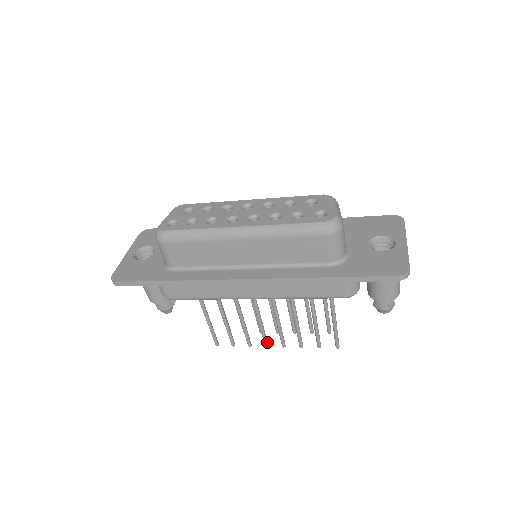
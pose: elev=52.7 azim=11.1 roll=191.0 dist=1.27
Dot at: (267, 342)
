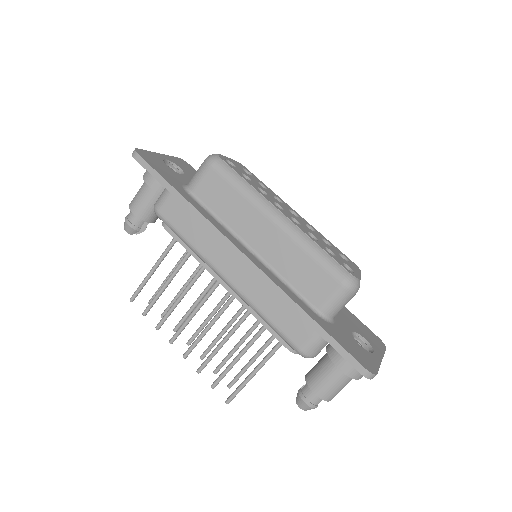
Dot at: (175, 339)
